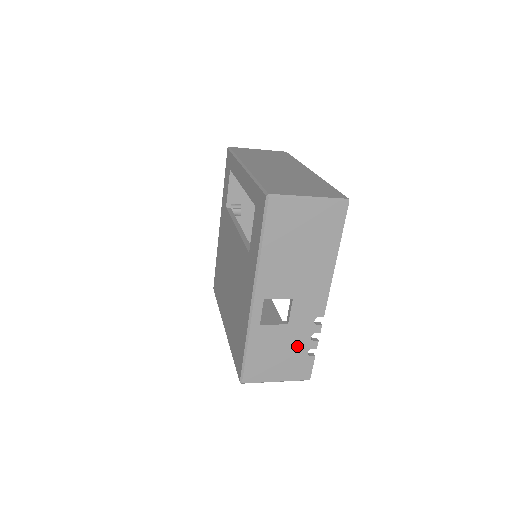
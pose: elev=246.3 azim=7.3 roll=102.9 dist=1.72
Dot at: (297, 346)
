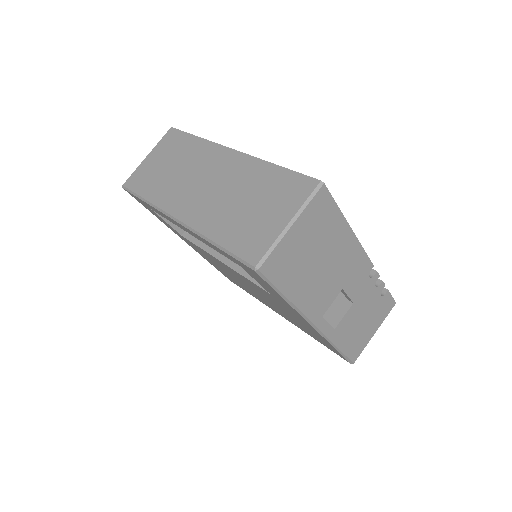
Dot at: (371, 303)
